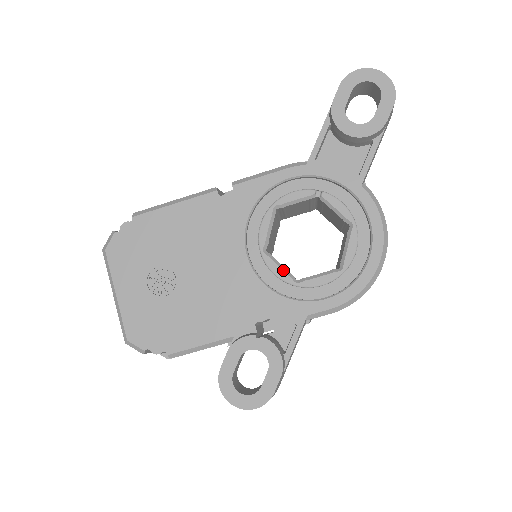
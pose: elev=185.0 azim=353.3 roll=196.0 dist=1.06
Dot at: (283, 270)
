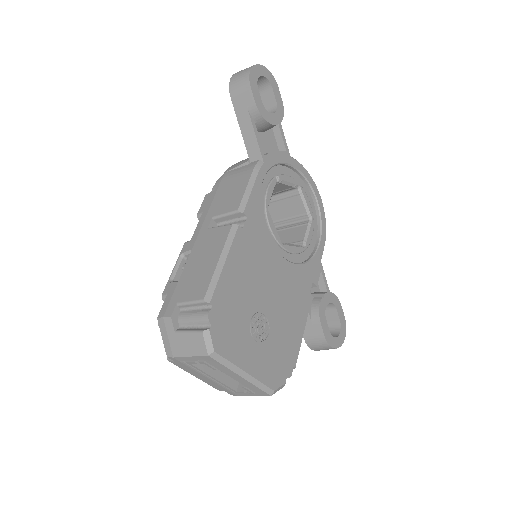
Dot at: (296, 246)
